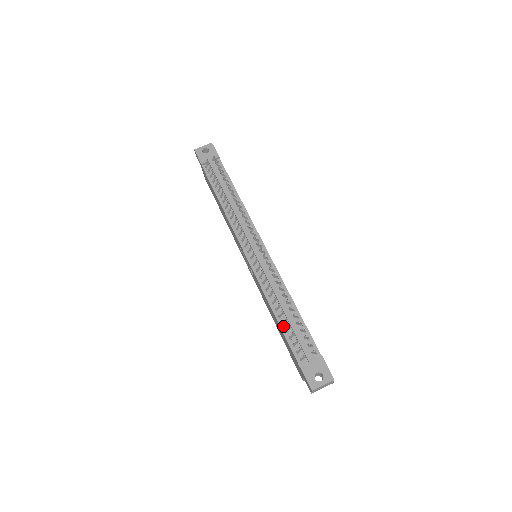
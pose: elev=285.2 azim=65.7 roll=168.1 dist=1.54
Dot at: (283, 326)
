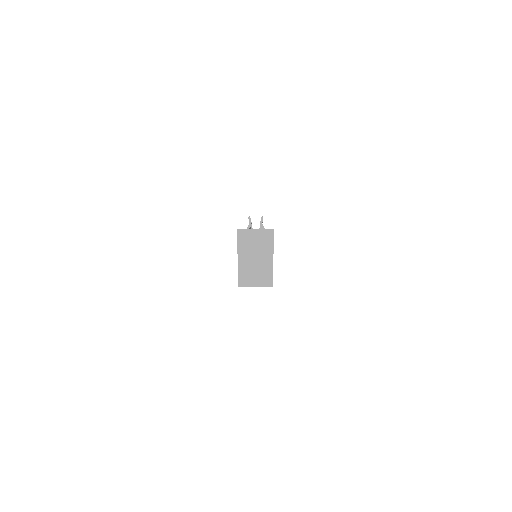
Dot at: occluded
